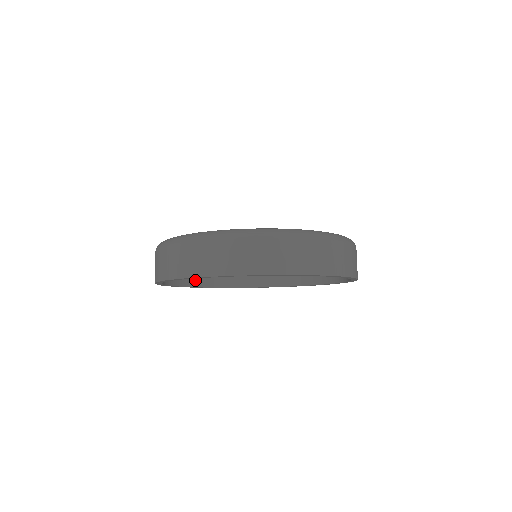
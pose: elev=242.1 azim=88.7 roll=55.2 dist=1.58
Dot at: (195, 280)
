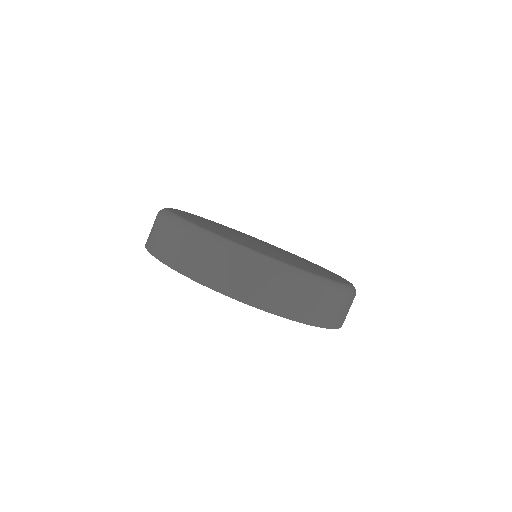
Dot at: occluded
